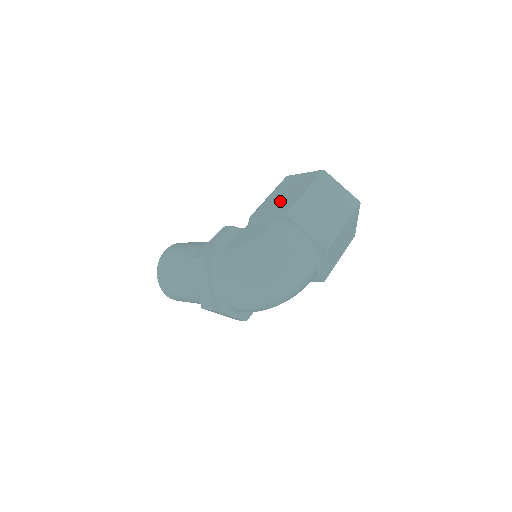
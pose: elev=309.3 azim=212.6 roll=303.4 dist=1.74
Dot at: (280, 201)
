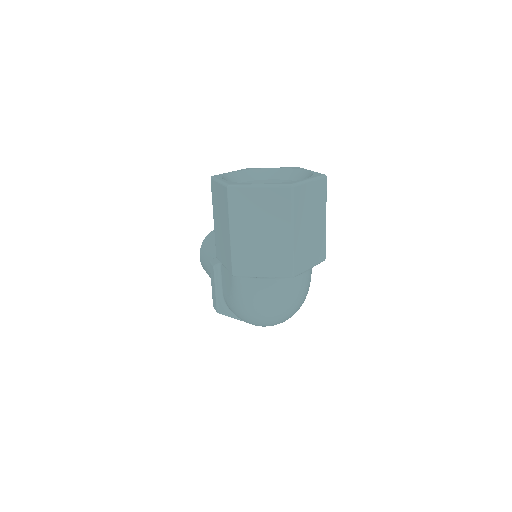
Dot at: (222, 243)
